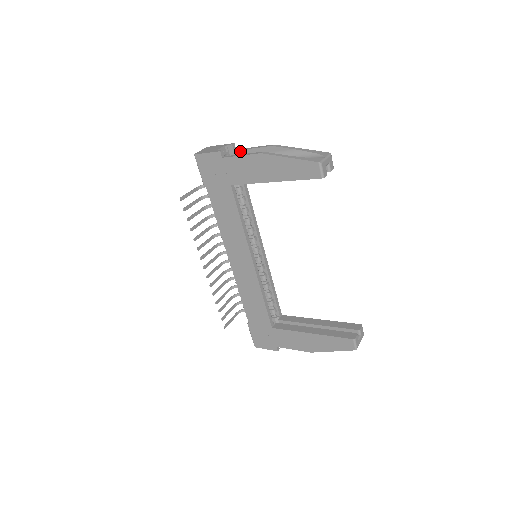
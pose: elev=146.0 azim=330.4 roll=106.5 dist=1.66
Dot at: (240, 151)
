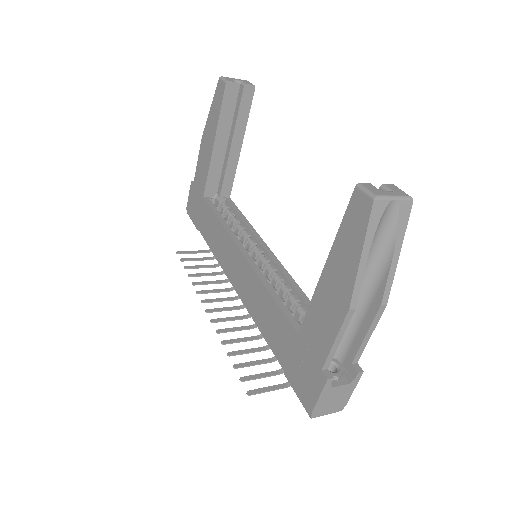
Dot at: occluded
